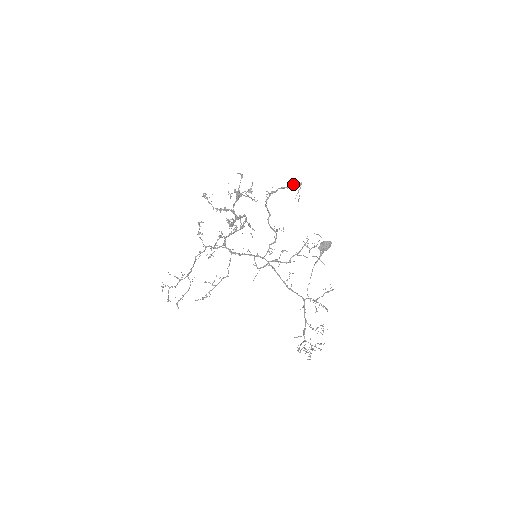
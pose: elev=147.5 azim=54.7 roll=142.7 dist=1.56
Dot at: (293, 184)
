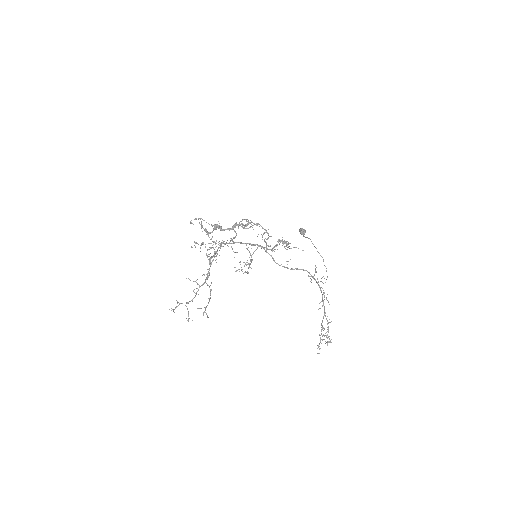
Dot at: (247, 221)
